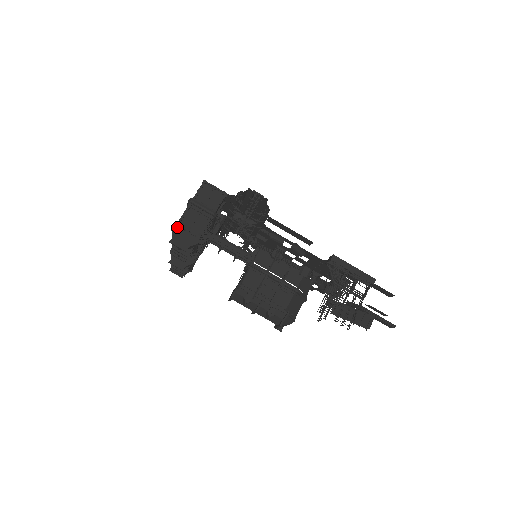
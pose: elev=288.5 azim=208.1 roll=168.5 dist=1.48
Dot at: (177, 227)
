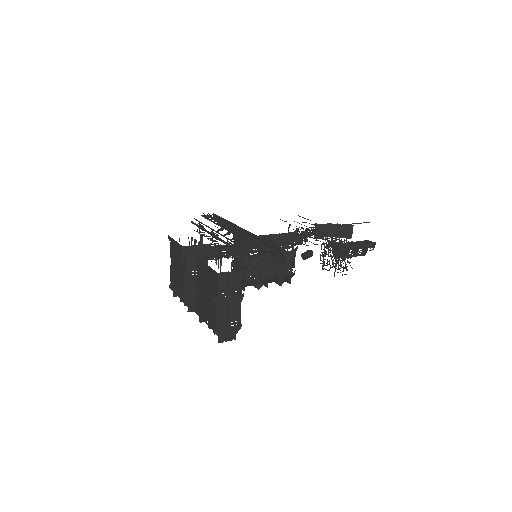
Dot at: (218, 328)
